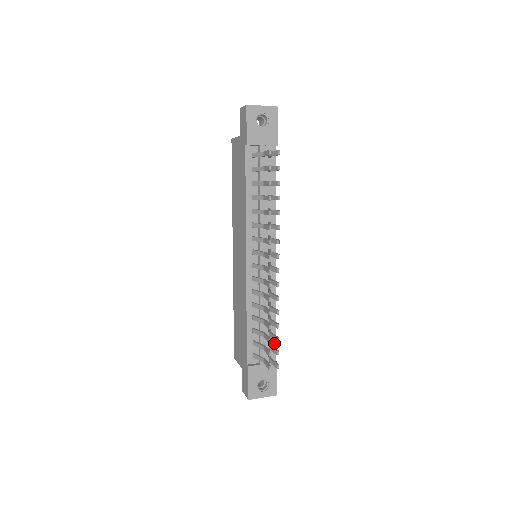
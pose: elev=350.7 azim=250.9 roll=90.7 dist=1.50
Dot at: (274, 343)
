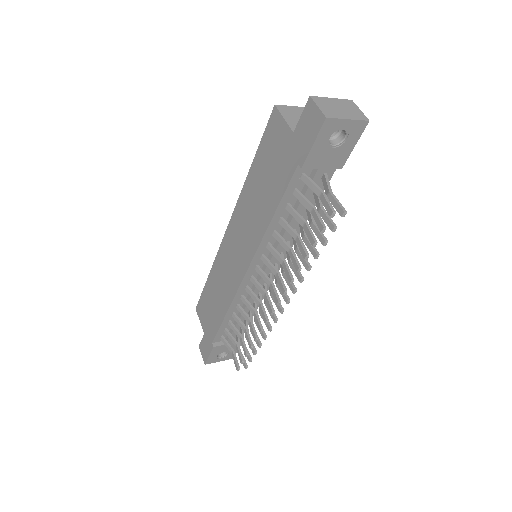
Dot at: occluded
